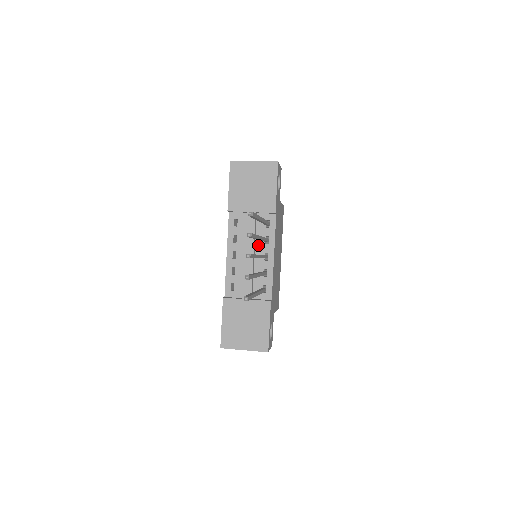
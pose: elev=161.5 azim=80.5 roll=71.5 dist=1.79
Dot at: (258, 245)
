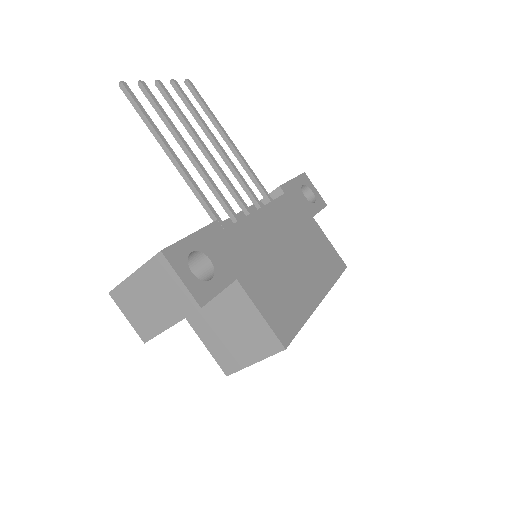
Dot at: occluded
